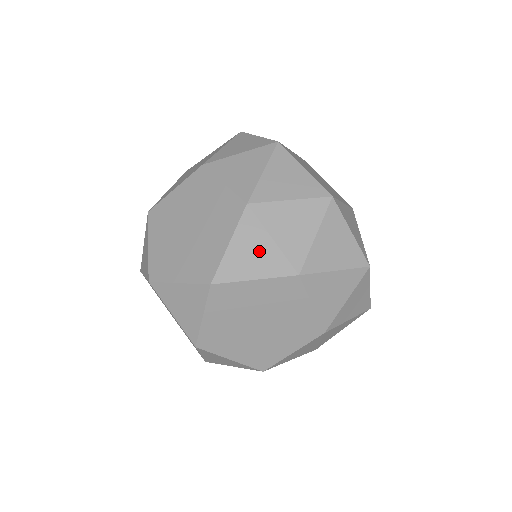
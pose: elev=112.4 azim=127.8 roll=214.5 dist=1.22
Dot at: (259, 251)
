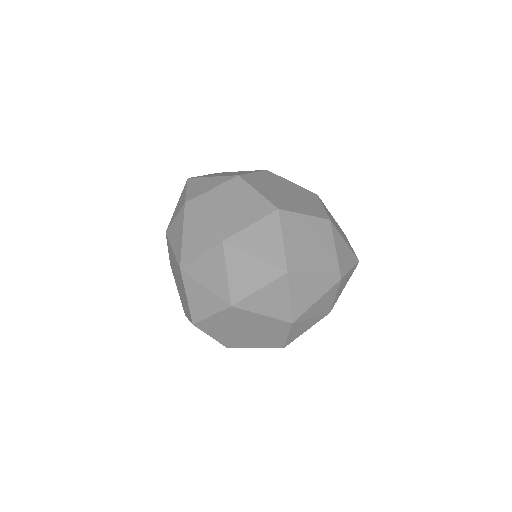
Dot at: (203, 297)
